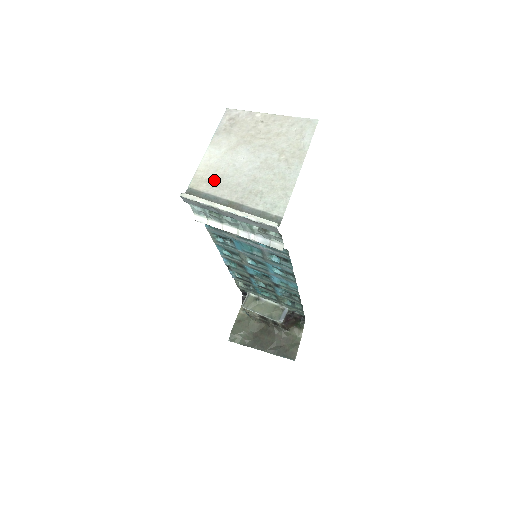
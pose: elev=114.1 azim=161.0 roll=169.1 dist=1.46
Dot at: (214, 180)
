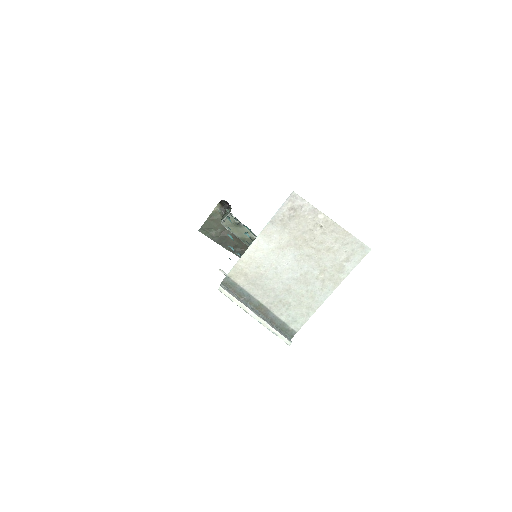
Dot at: (253, 277)
